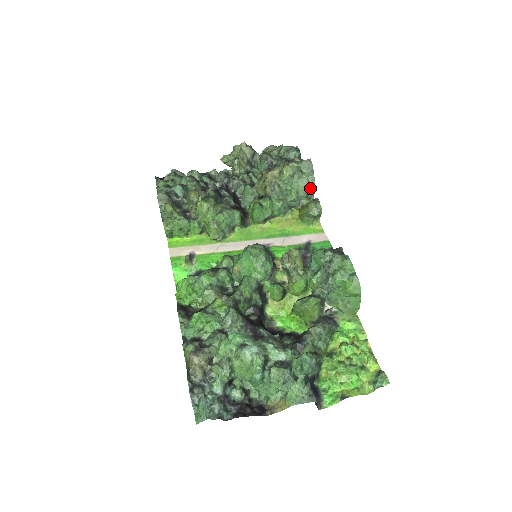
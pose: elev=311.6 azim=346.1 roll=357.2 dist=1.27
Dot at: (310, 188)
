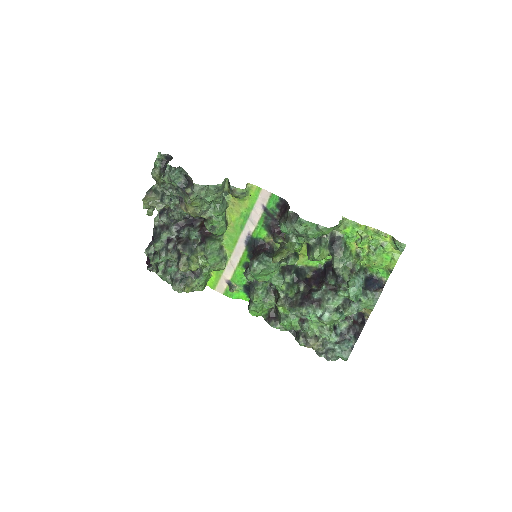
Dot at: (218, 188)
